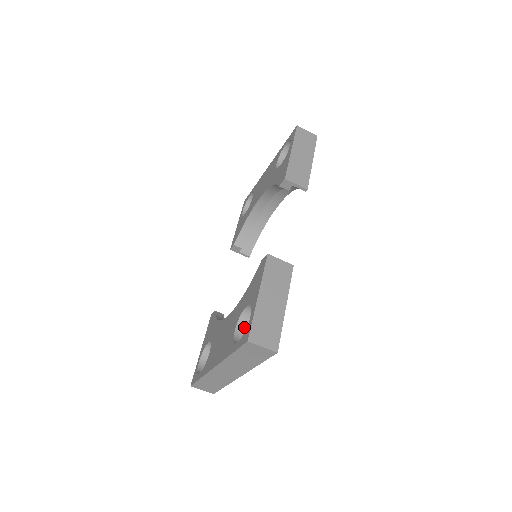
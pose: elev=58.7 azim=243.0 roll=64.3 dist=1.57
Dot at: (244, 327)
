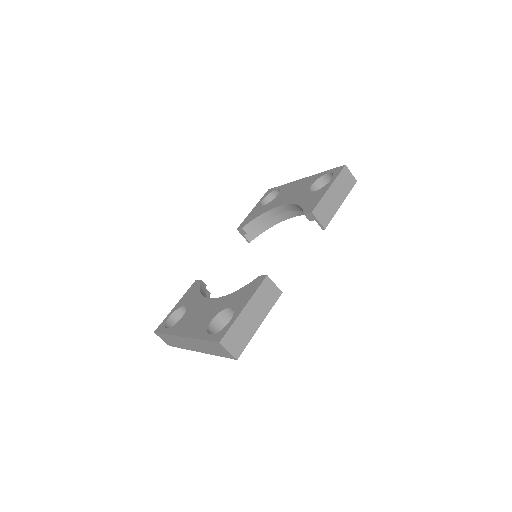
Dot at: (220, 320)
